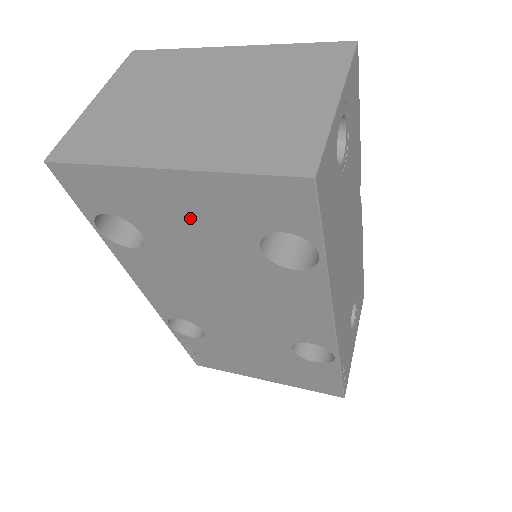
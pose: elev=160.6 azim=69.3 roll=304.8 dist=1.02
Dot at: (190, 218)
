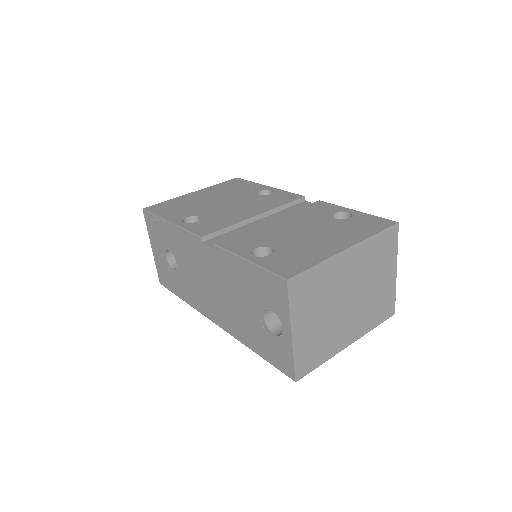
Dot at: occluded
